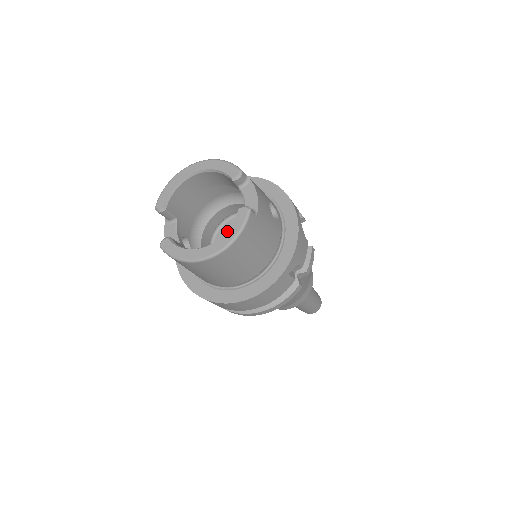
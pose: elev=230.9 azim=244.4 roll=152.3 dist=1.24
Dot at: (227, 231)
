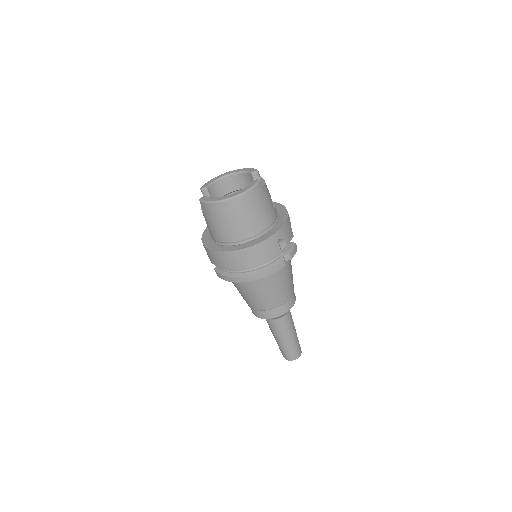
Dot at: (244, 188)
